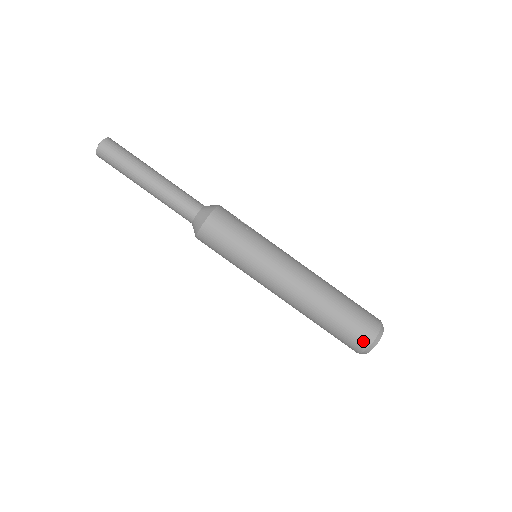
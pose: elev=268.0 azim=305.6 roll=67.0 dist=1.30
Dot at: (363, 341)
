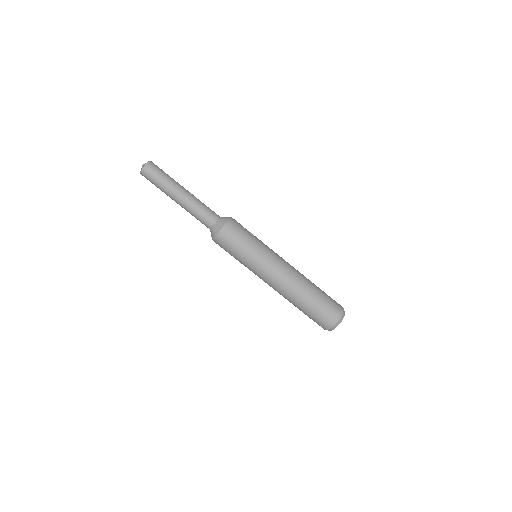
Dot at: (329, 322)
